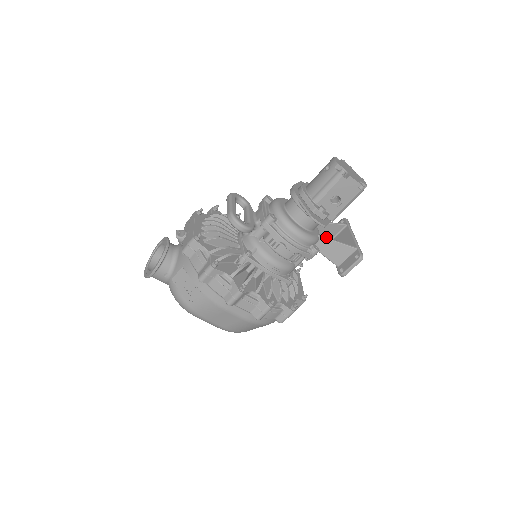
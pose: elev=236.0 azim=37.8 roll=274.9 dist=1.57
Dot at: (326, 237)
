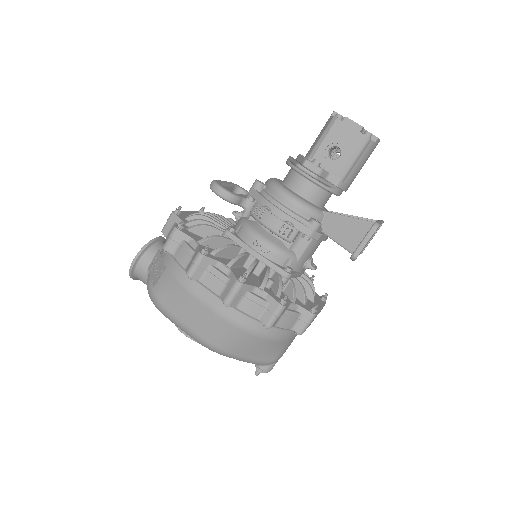
Dot at: (333, 213)
